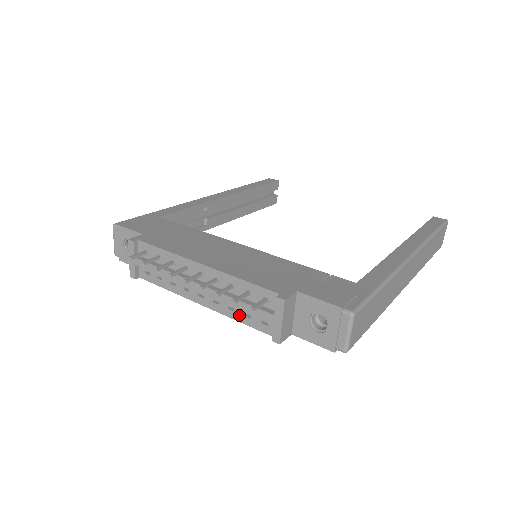
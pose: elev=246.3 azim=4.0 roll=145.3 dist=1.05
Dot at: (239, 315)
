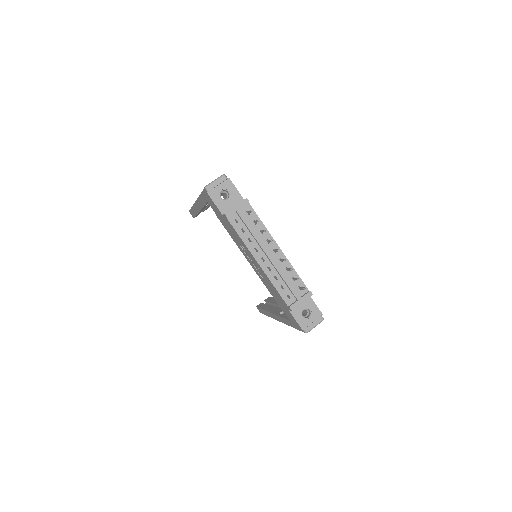
Dot at: (278, 284)
